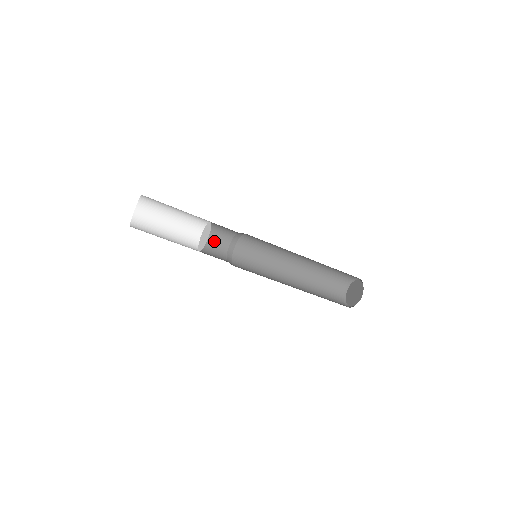
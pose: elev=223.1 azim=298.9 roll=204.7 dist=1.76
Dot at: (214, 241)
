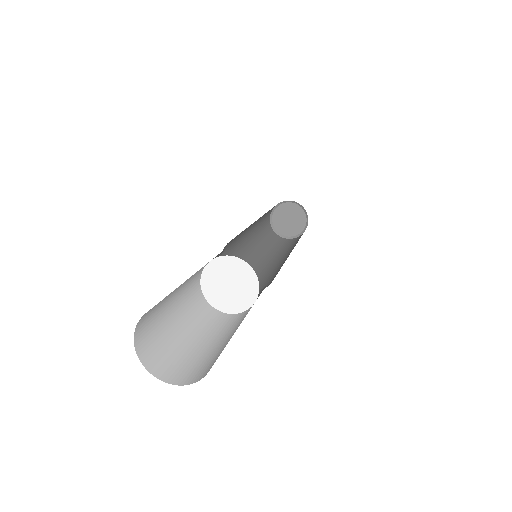
Dot at: occluded
